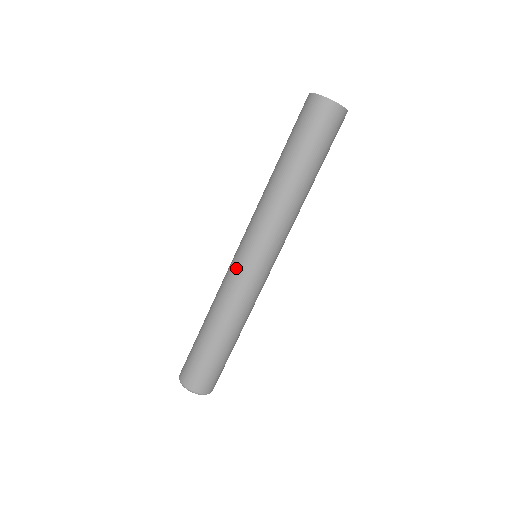
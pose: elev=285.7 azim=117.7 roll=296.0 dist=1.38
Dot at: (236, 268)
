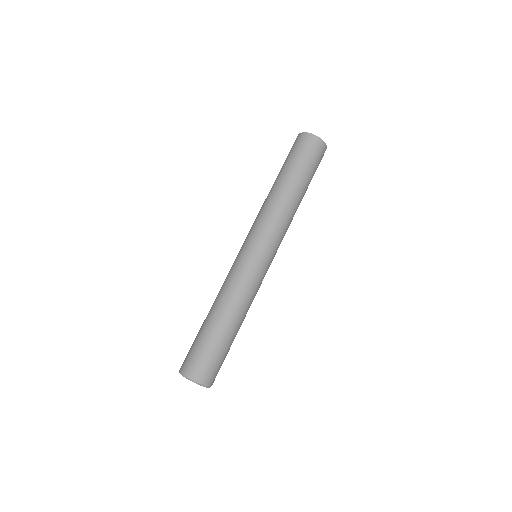
Dot at: (246, 263)
